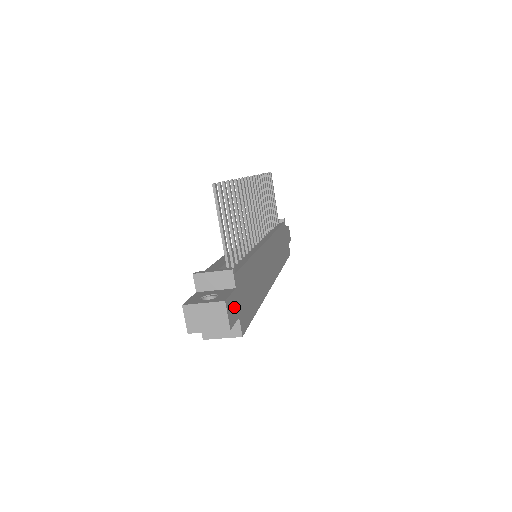
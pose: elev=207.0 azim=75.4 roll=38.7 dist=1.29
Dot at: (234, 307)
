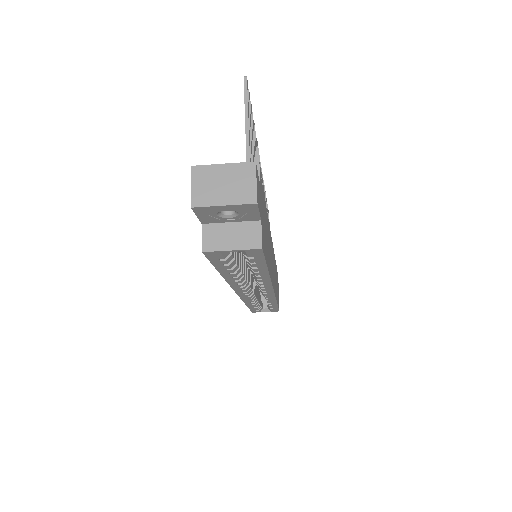
Dot at: (259, 196)
